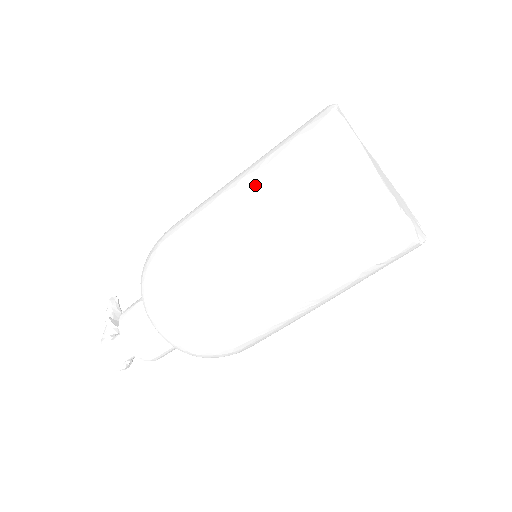
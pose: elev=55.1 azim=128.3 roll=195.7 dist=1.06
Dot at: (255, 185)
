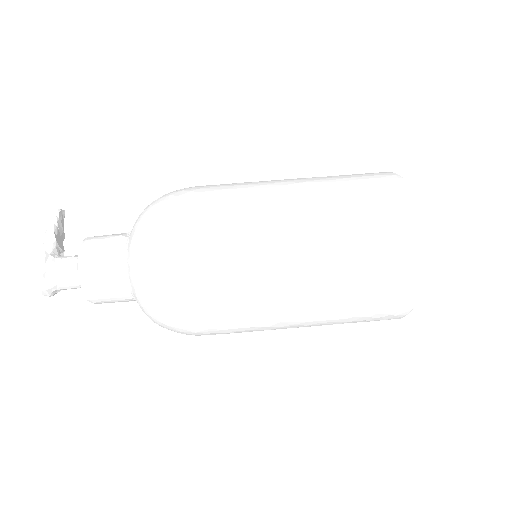
Dot at: (318, 209)
